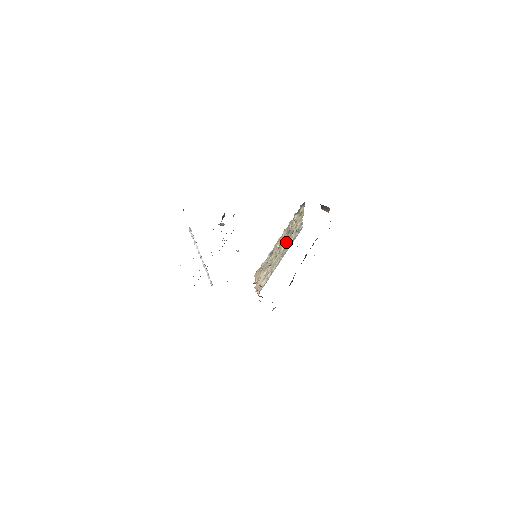
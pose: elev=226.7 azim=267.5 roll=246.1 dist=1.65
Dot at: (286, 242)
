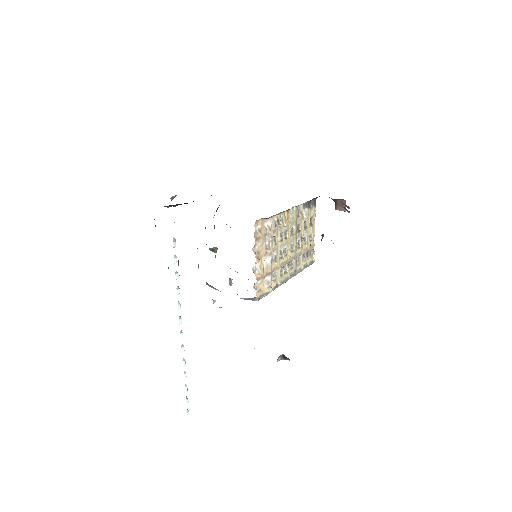
Dot at: (295, 249)
